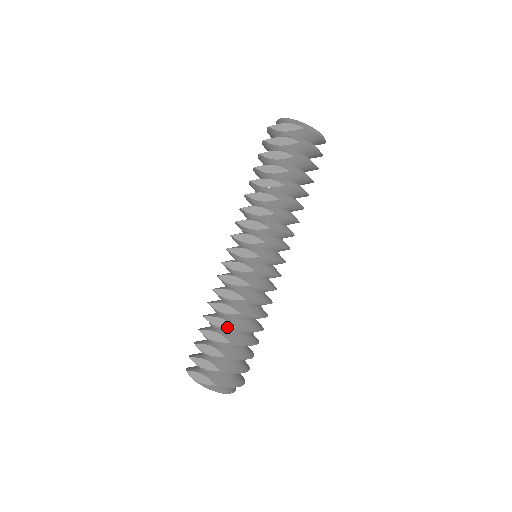
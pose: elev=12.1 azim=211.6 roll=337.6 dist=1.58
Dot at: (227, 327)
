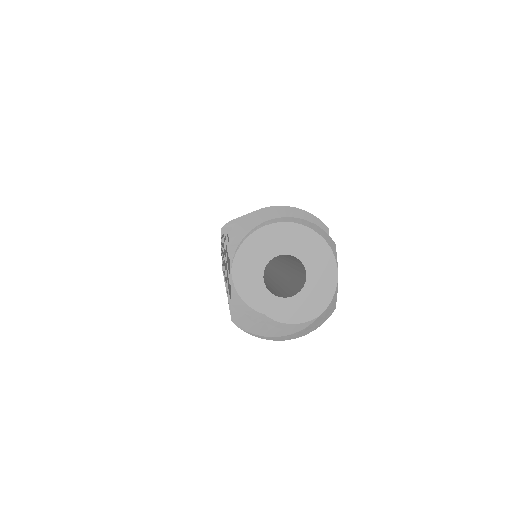
Dot at: occluded
